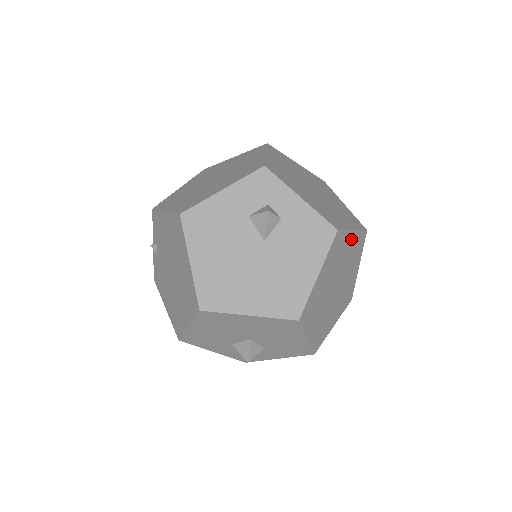
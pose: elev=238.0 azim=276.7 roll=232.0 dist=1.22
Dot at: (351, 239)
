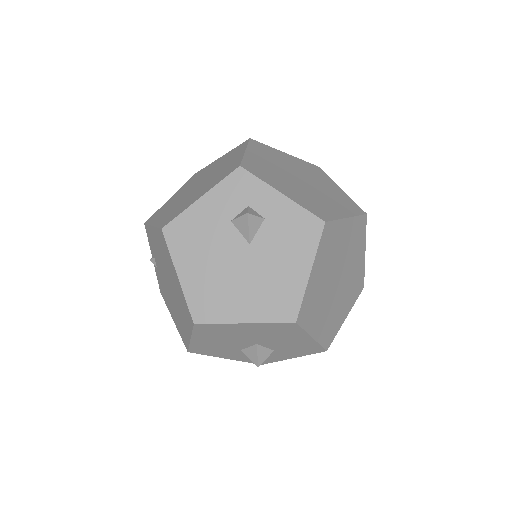
Dot at: (347, 227)
